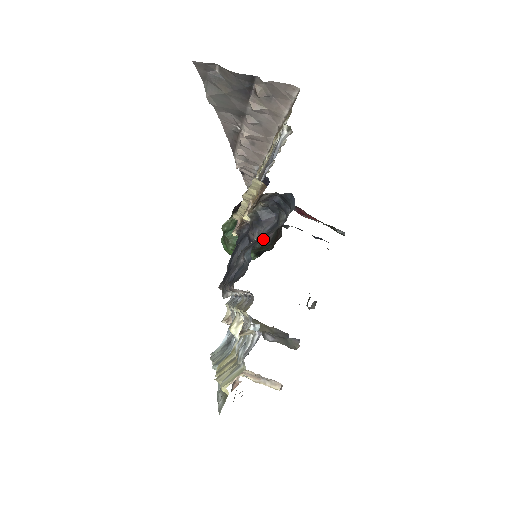
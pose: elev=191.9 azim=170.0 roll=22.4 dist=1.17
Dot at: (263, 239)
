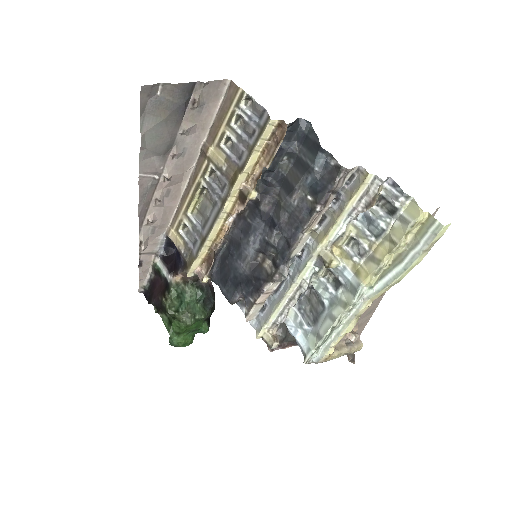
Dot at: (211, 292)
